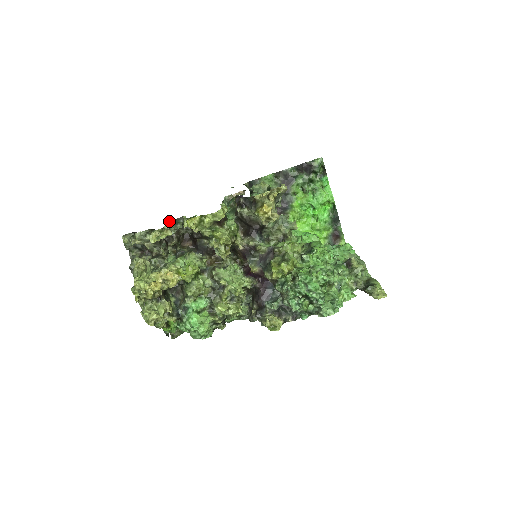
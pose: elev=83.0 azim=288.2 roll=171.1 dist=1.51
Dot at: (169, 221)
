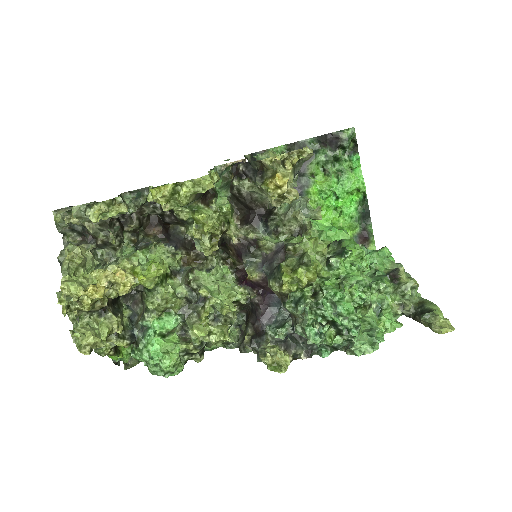
Dot at: (127, 193)
